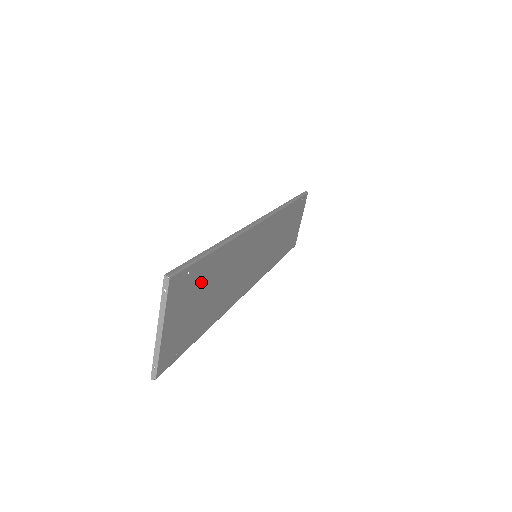
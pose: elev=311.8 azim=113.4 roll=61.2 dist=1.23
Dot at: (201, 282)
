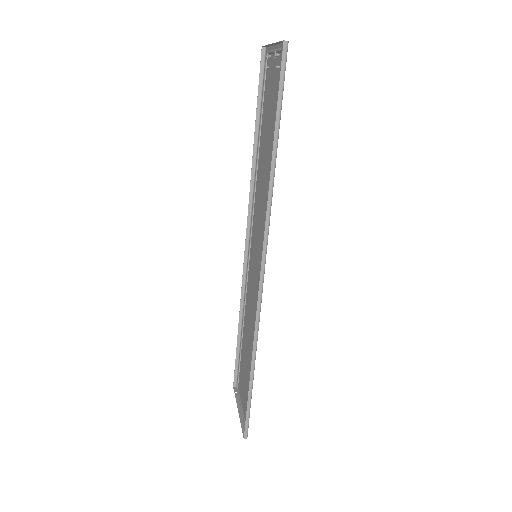
Dot at: (265, 110)
